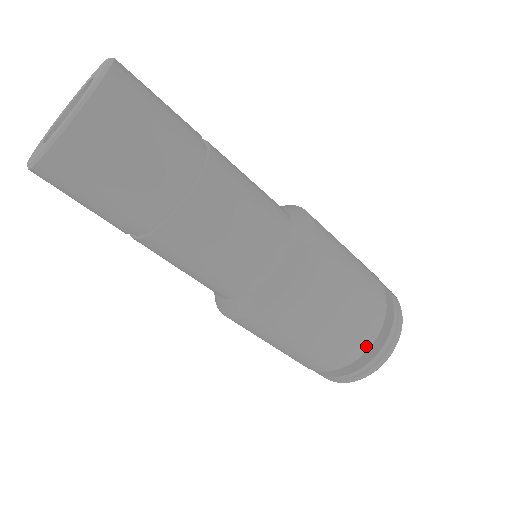
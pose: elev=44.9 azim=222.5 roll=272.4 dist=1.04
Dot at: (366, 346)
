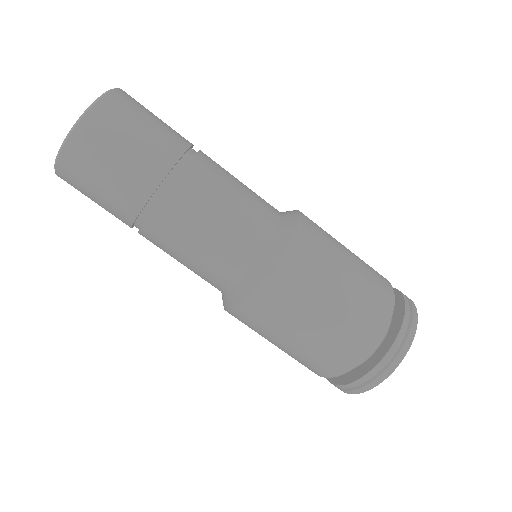
Dot at: (387, 280)
